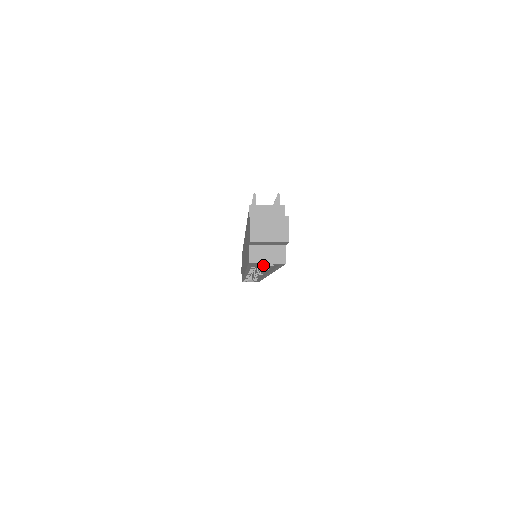
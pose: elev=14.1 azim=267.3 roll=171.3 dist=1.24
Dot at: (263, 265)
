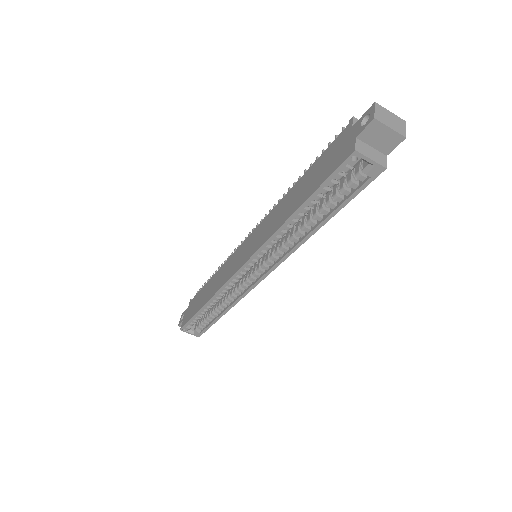
Dot at: (303, 224)
